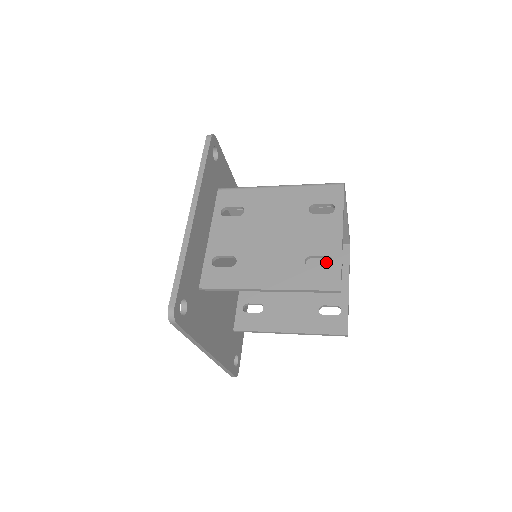
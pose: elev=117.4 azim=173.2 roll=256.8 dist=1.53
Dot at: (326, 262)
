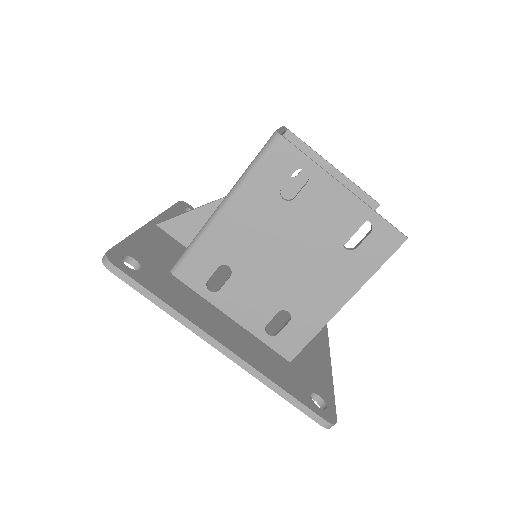
Dot at: occluded
